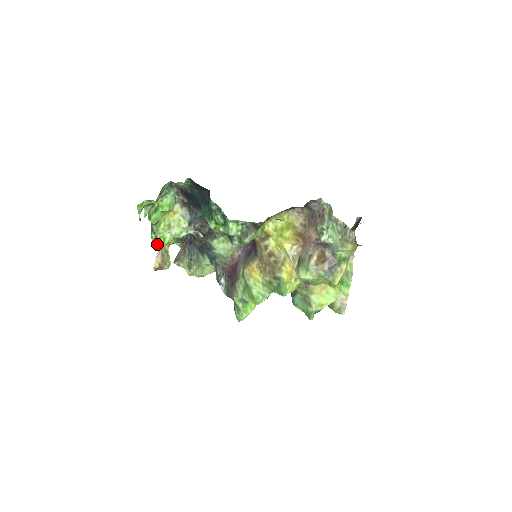
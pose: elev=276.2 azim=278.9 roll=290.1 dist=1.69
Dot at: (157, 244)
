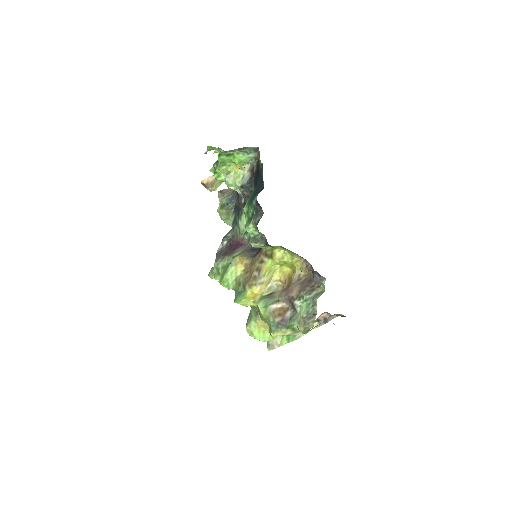
Dot at: occluded
